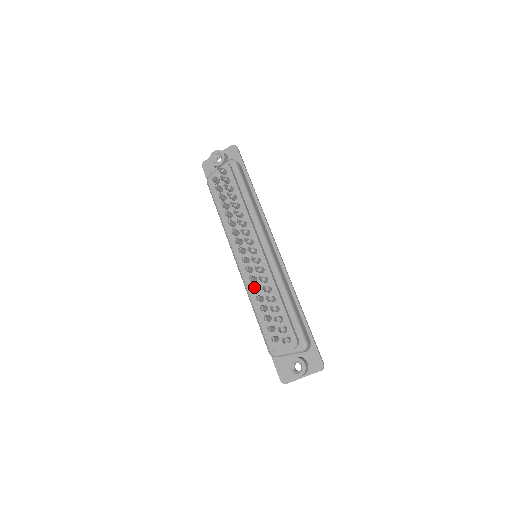
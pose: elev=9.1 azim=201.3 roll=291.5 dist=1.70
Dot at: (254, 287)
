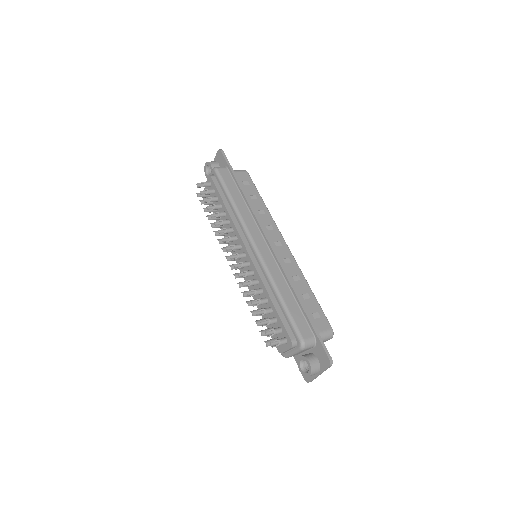
Dot at: (243, 294)
